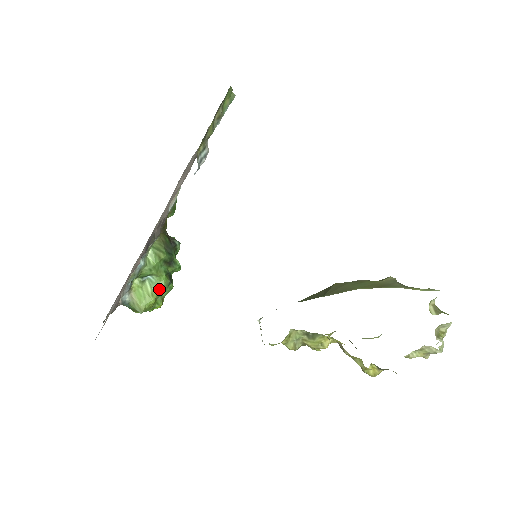
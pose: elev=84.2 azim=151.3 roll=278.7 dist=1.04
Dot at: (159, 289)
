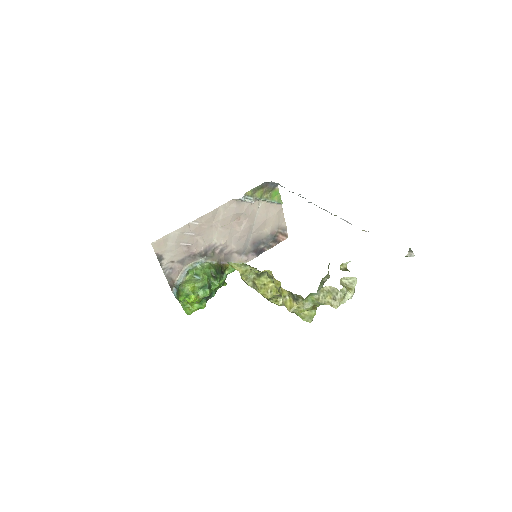
Dot at: (199, 282)
